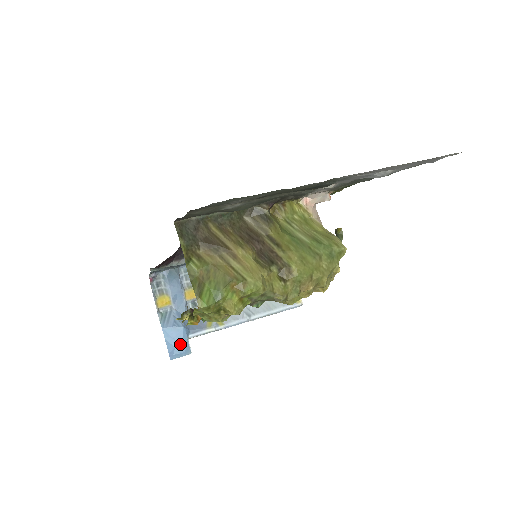
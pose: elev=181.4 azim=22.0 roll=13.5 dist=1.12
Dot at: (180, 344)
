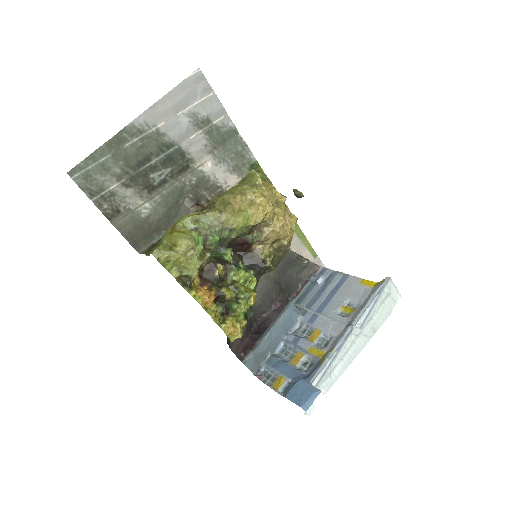
Dot at: (305, 392)
